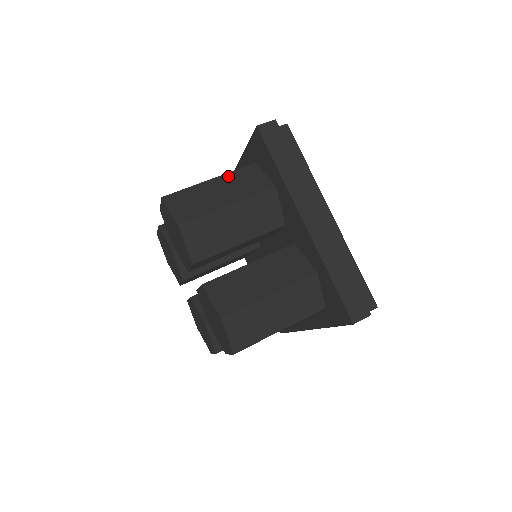
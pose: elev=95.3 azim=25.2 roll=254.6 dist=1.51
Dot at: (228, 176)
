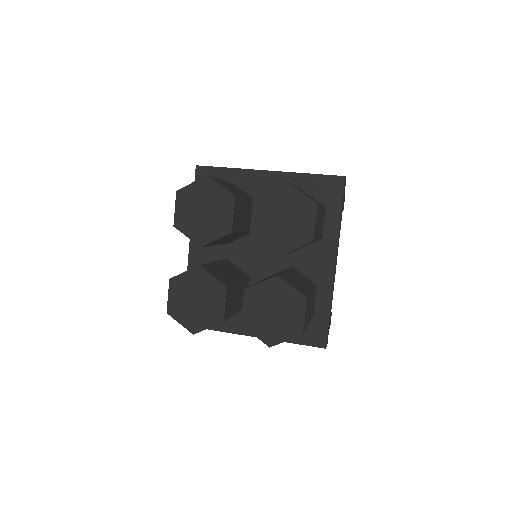
Dot at: occluded
